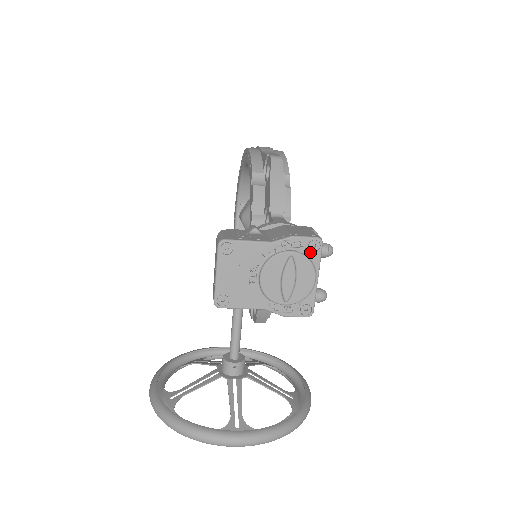
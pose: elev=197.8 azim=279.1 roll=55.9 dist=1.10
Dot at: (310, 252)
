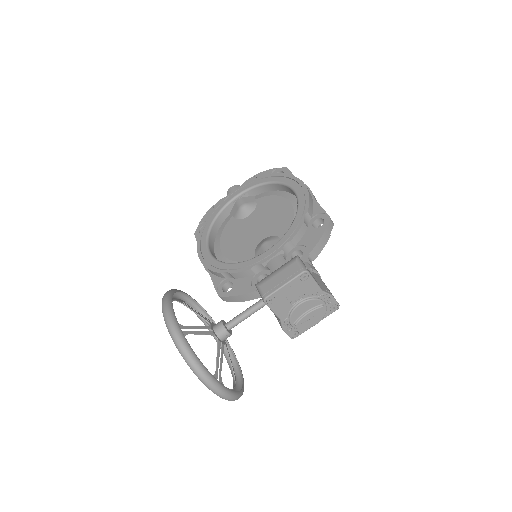
Dot at: (329, 309)
